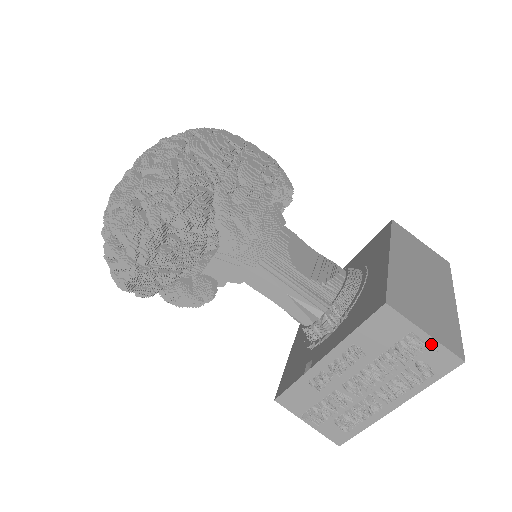
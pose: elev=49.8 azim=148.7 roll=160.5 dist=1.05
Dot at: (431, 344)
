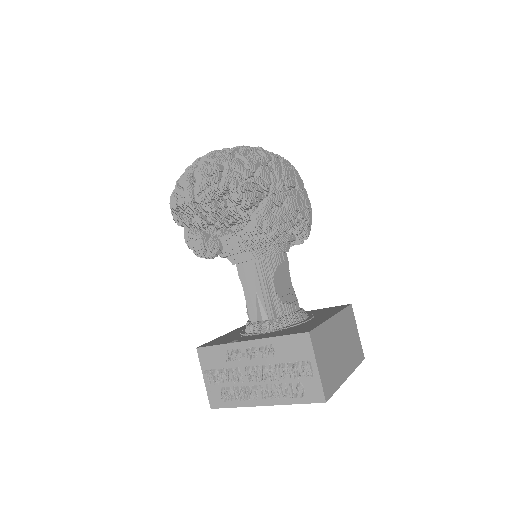
Dot at: (315, 377)
